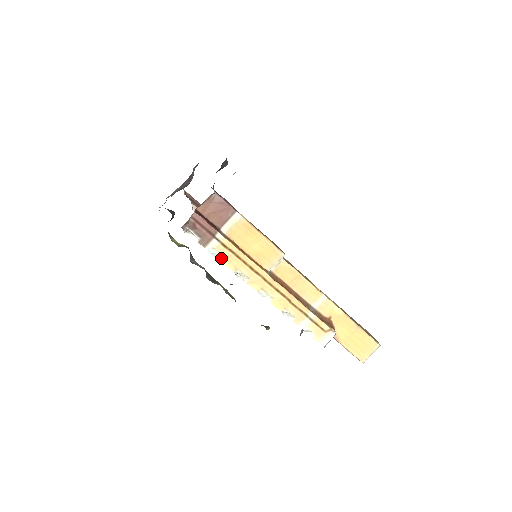
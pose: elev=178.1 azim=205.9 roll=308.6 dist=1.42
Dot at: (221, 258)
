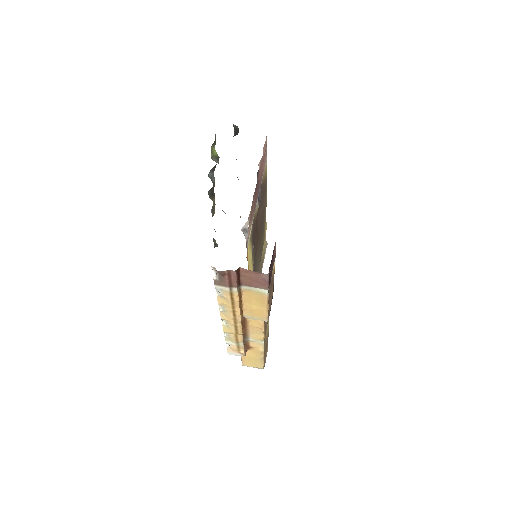
Dot at: (219, 294)
